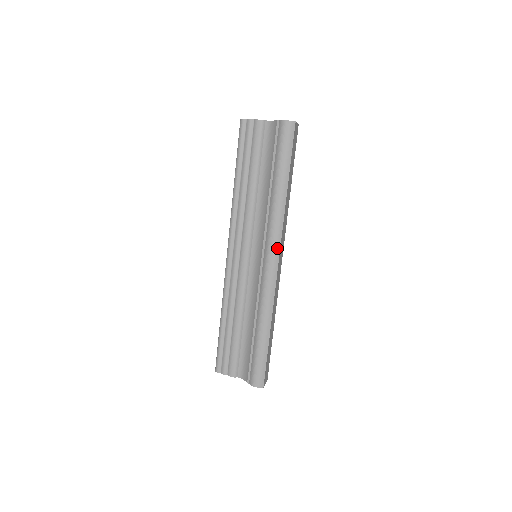
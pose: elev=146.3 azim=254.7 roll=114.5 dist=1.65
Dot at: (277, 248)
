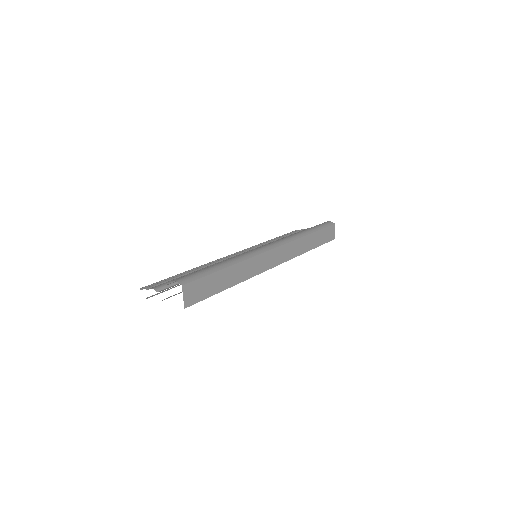
Dot at: (280, 243)
